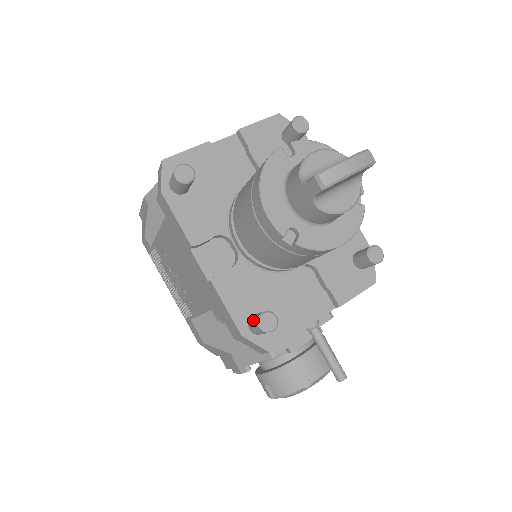
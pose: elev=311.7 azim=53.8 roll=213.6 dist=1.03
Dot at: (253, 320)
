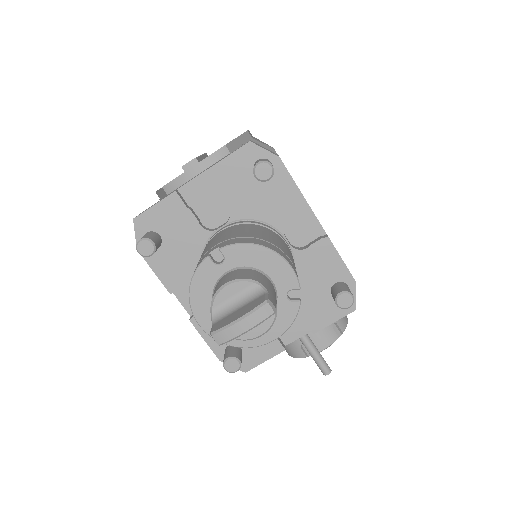
Dot at: occluded
